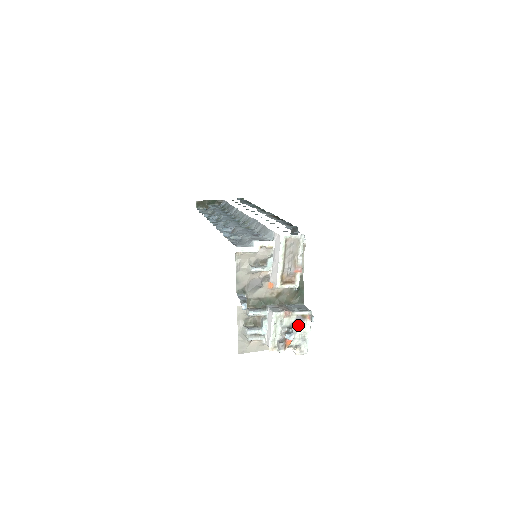
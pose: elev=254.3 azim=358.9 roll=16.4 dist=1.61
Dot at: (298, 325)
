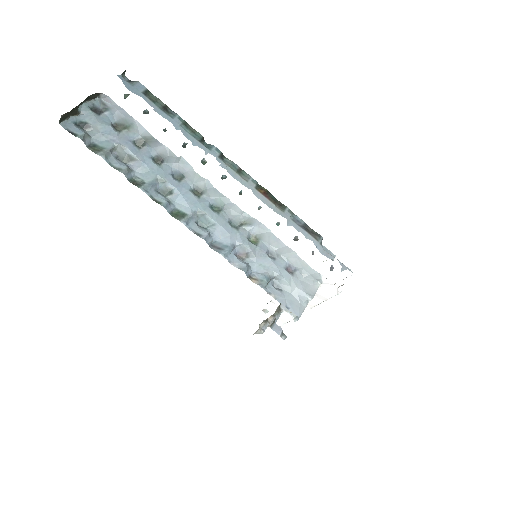
Dot at: occluded
